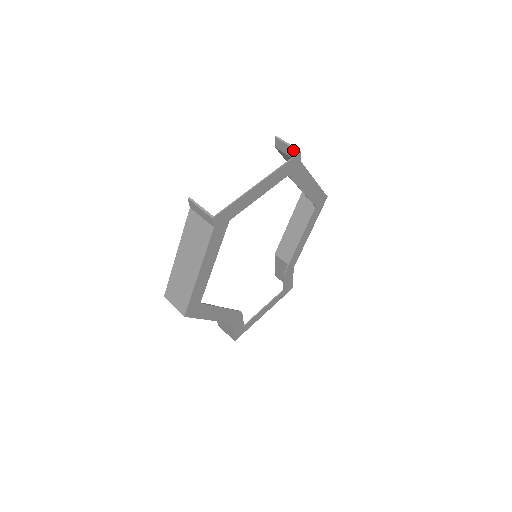
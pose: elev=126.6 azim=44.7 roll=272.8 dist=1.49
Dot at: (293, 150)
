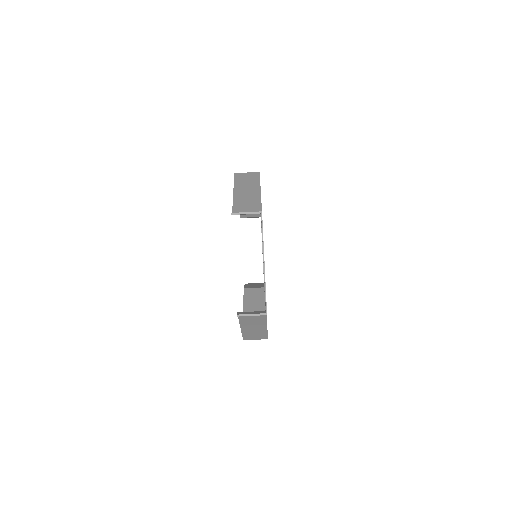
Dot at: occluded
